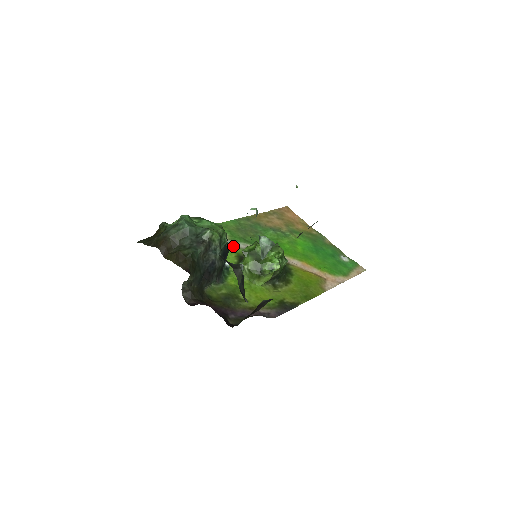
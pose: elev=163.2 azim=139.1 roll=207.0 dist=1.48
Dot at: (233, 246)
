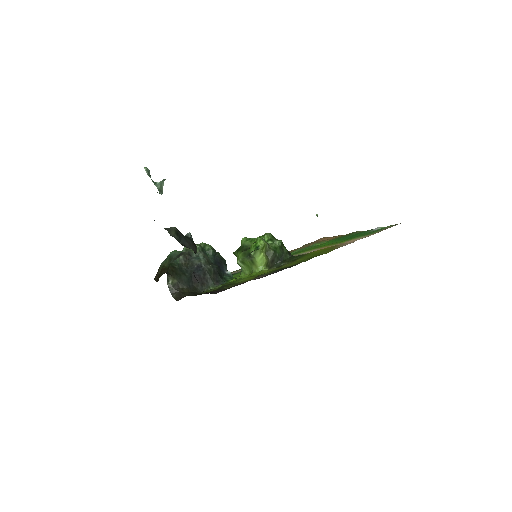
Dot at: occluded
